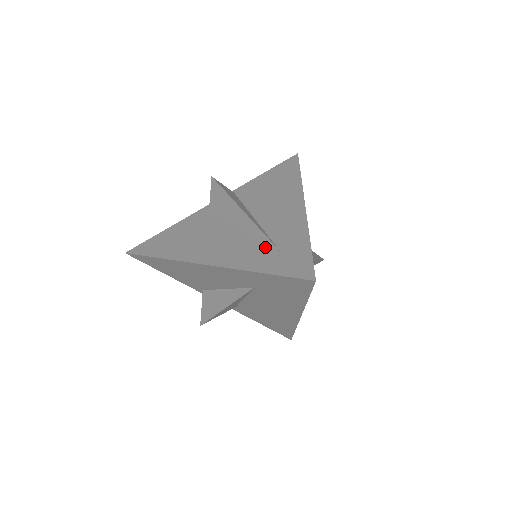
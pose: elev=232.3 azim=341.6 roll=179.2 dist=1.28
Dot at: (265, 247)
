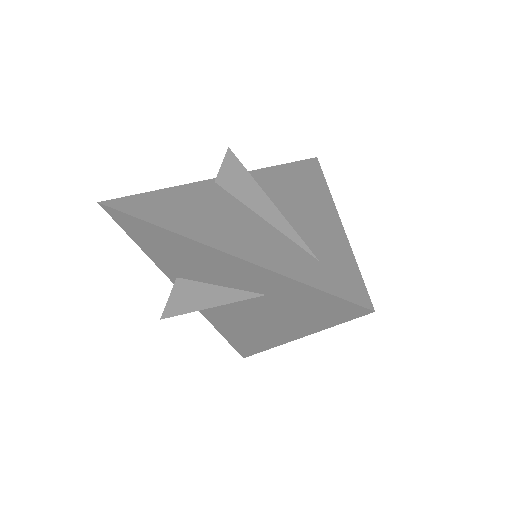
Dot at: (300, 252)
